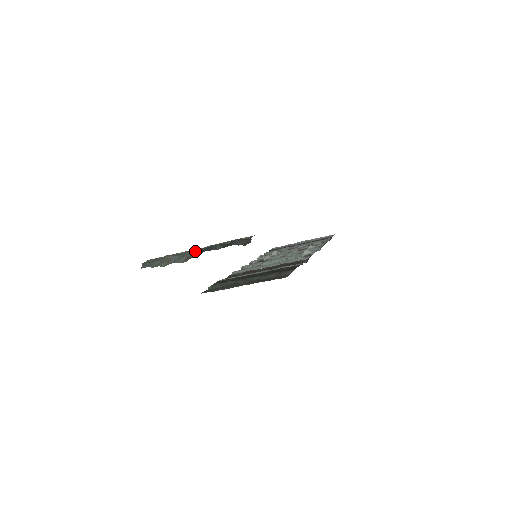
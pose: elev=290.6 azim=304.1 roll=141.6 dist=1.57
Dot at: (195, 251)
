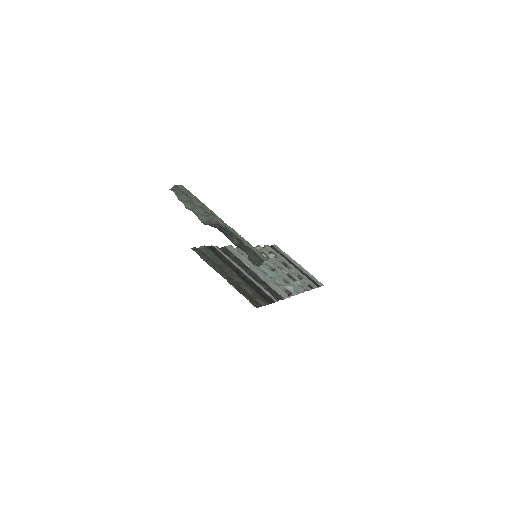
Dot at: (218, 222)
